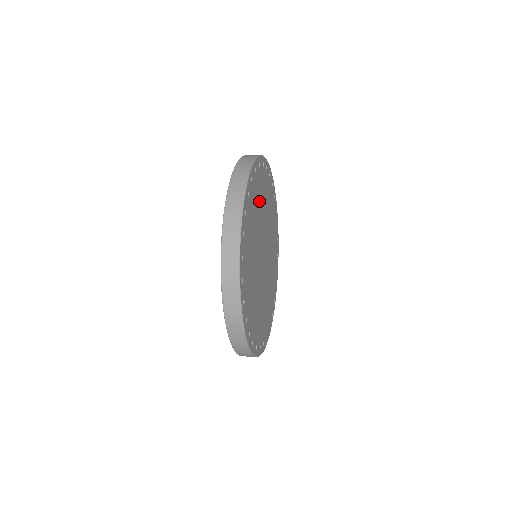
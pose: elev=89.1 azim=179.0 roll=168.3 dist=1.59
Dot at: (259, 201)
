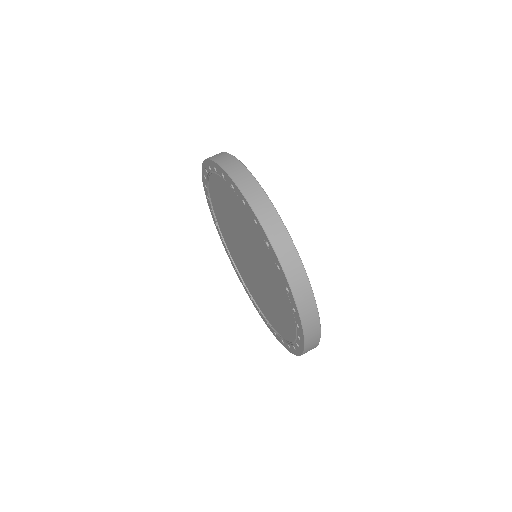
Dot at: occluded
